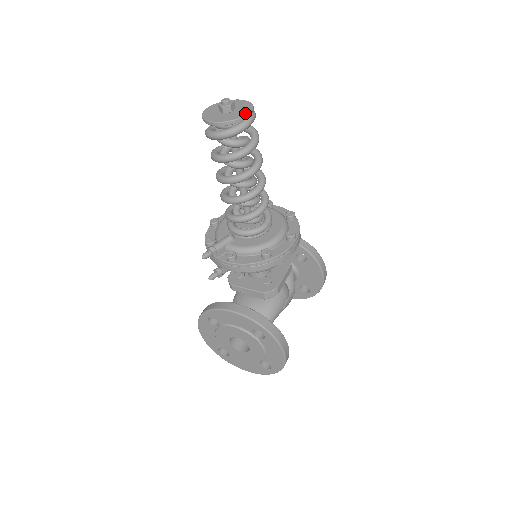
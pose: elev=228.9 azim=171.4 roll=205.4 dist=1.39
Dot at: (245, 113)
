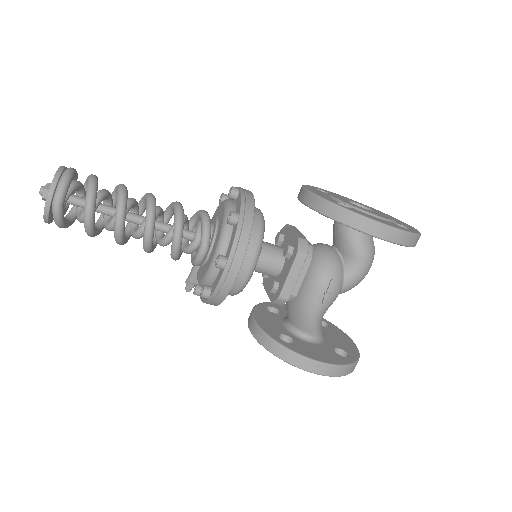
Dot at: (45, 205)
